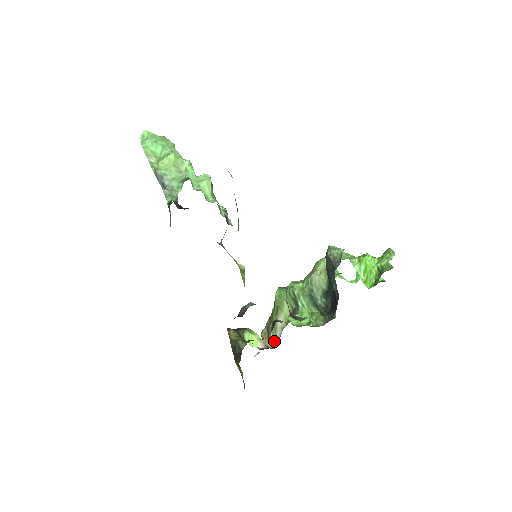
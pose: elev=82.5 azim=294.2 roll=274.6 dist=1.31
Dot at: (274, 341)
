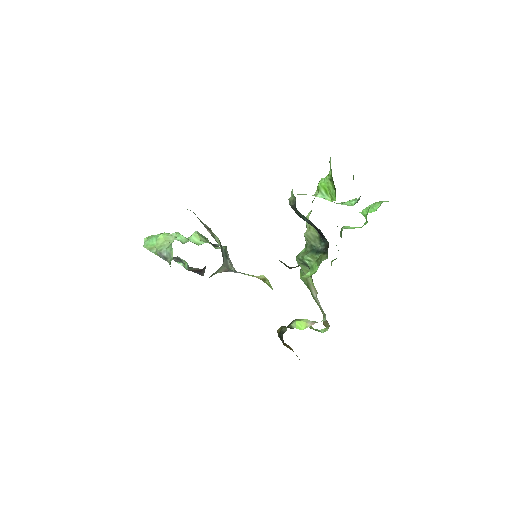
Dot at: (324, 315)
